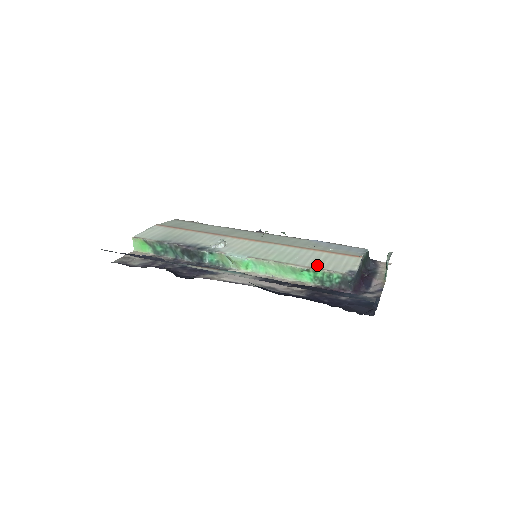
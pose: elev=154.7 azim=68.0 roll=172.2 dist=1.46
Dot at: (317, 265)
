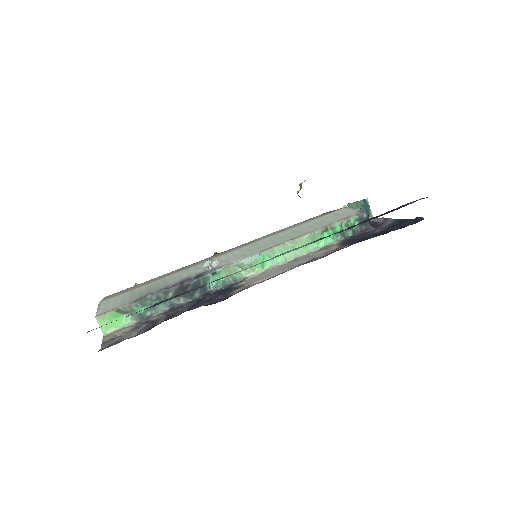
Dot at: (328, 223)
